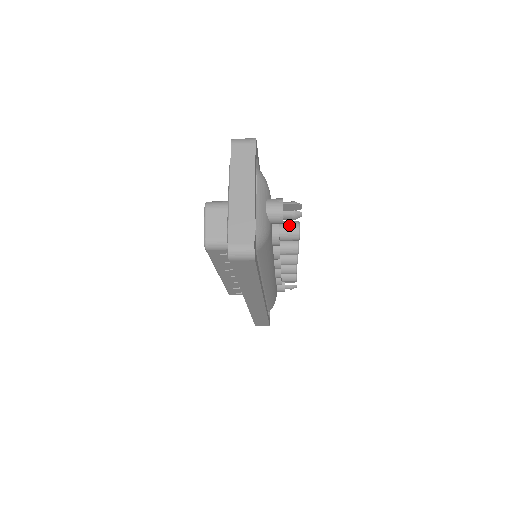
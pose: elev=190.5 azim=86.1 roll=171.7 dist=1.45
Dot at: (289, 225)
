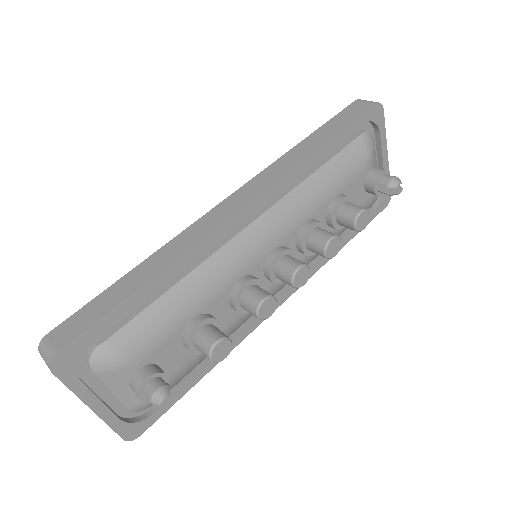
Dot at: (201, 351)
